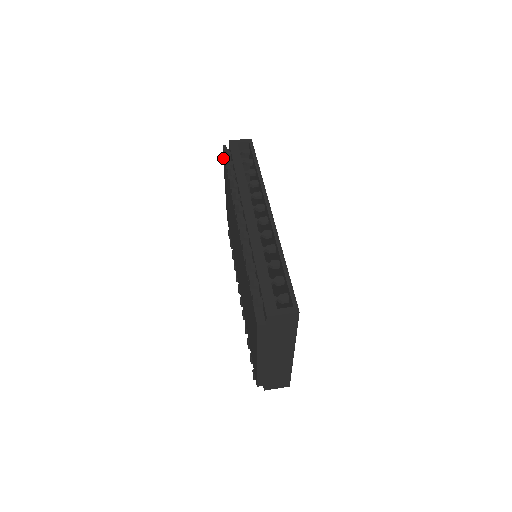
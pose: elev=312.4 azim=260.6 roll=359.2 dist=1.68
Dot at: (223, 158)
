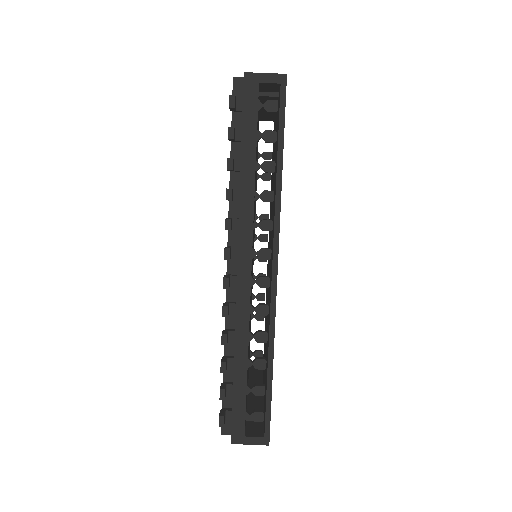
Dot at: occluded
